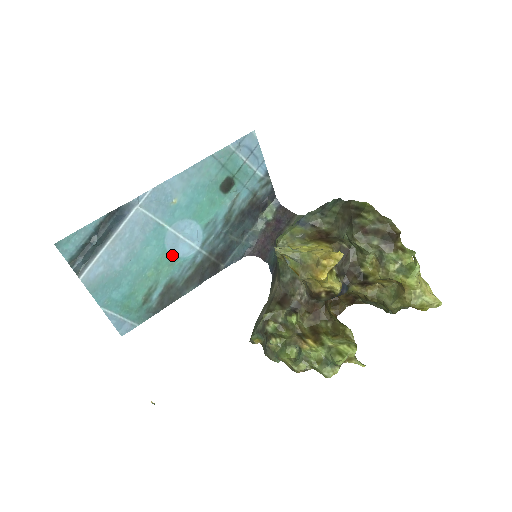
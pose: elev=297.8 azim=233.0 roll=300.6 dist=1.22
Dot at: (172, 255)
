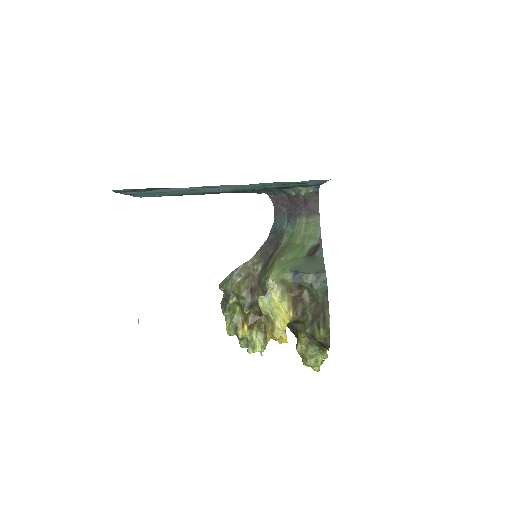
Dot at: (203, 191)
